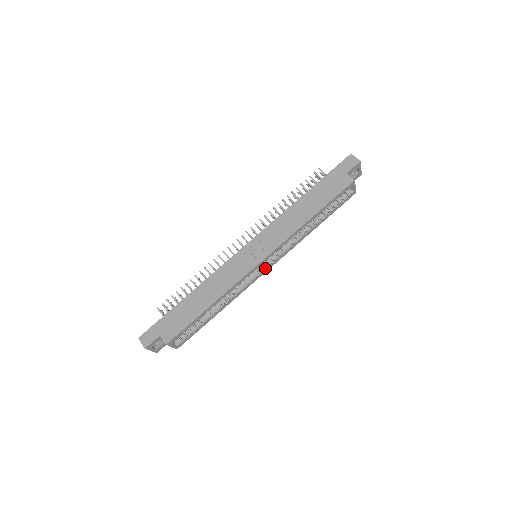
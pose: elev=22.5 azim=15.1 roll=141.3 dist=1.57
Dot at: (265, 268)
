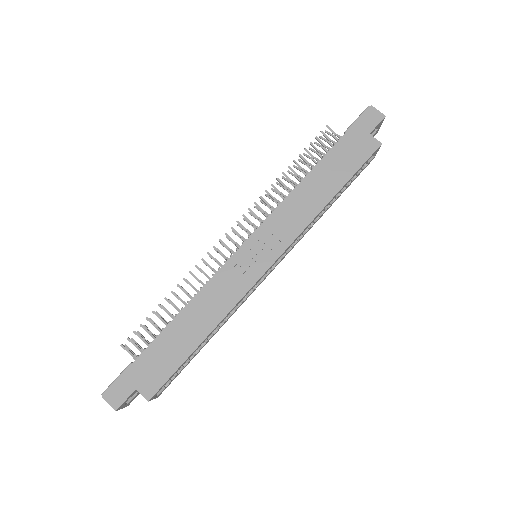
Dot at: (269, 271)
